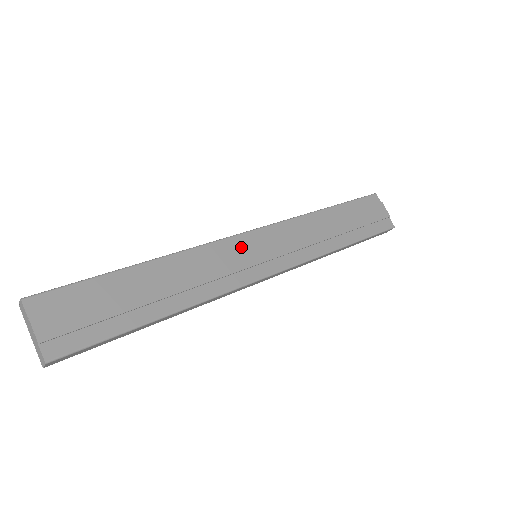
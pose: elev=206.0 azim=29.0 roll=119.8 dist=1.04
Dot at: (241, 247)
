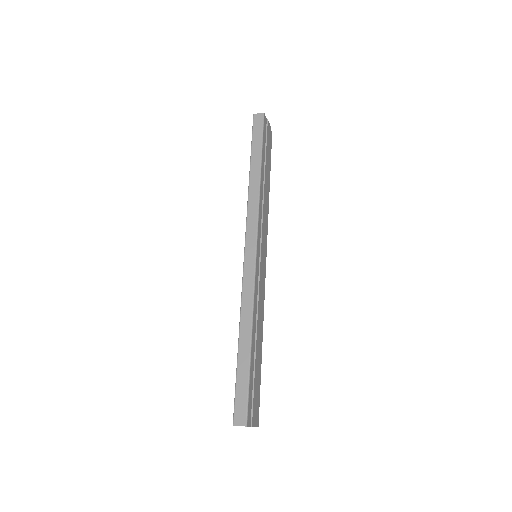
Dot at: (260, 266)
